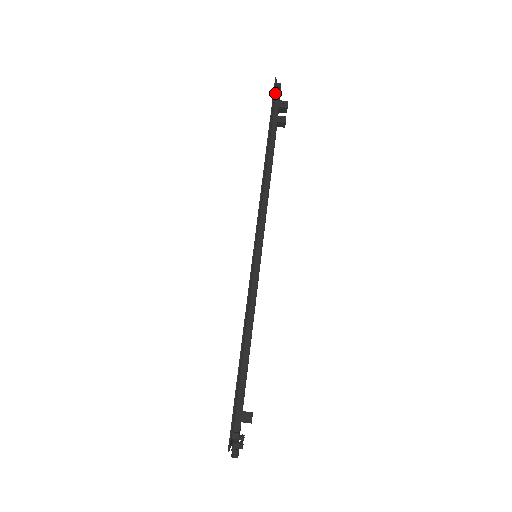
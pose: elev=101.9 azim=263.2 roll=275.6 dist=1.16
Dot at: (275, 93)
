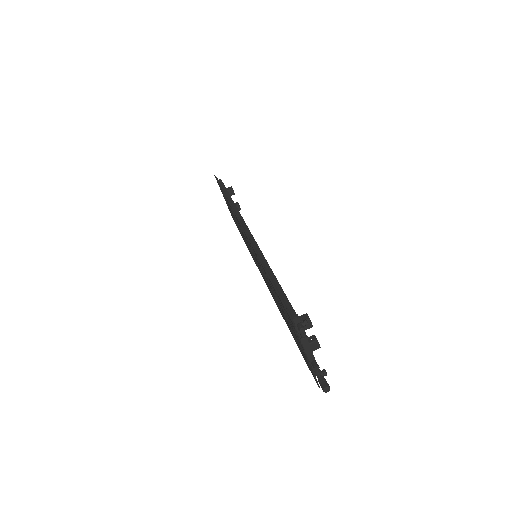
Dot at: occluded
